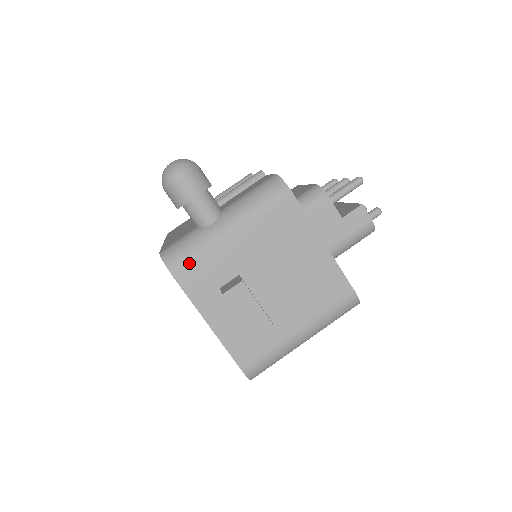
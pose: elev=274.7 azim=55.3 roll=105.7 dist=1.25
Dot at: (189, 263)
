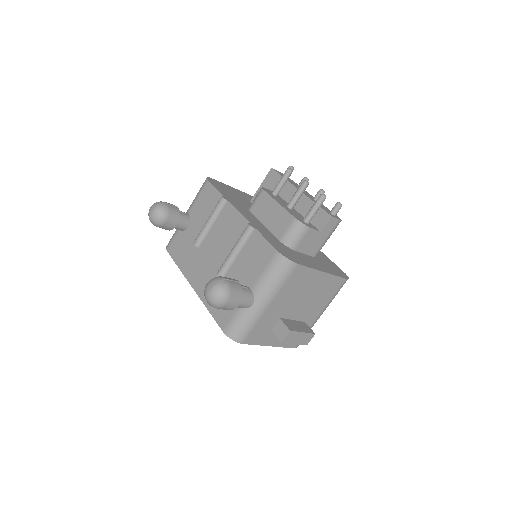
Dot at: (249, 333)
